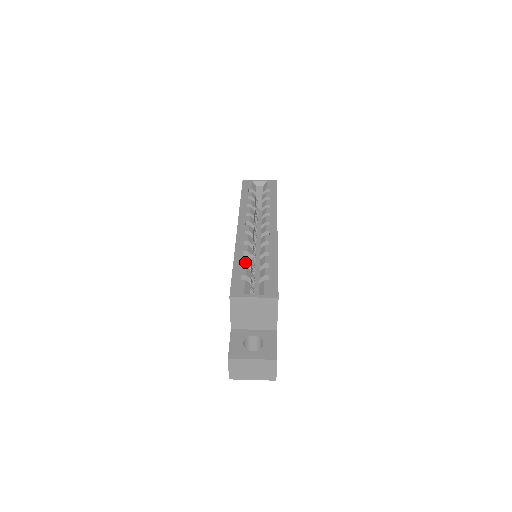
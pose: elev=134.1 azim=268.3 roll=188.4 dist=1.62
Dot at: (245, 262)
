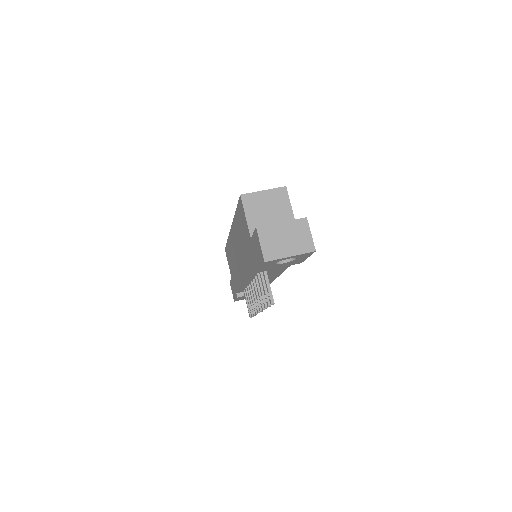
Dot at: occluded
